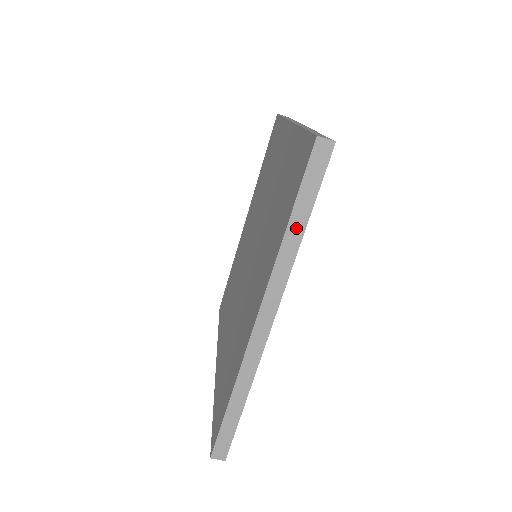
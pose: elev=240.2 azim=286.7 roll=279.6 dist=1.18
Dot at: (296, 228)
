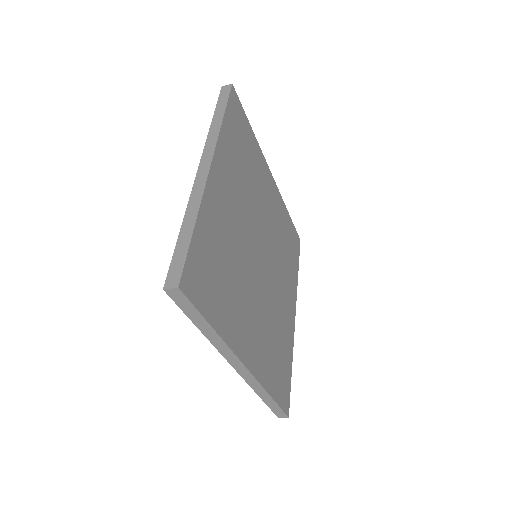
Dot at: (207, 330)
